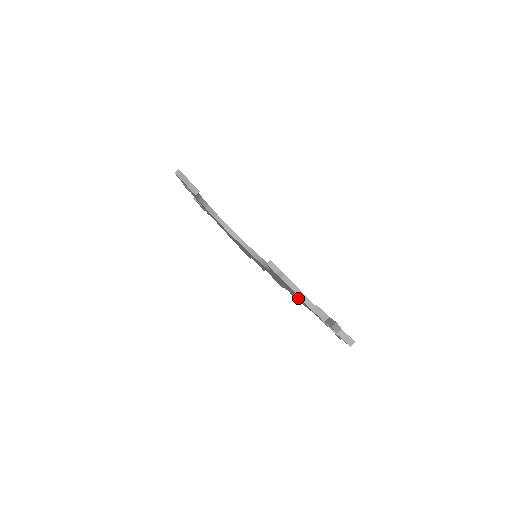
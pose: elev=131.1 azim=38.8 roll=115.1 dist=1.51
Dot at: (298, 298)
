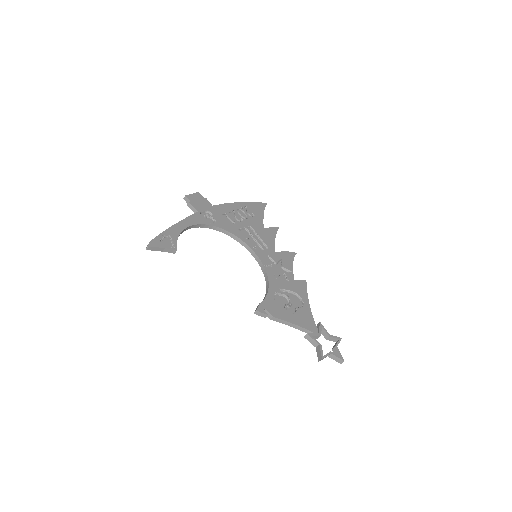
Dot at: occluded
